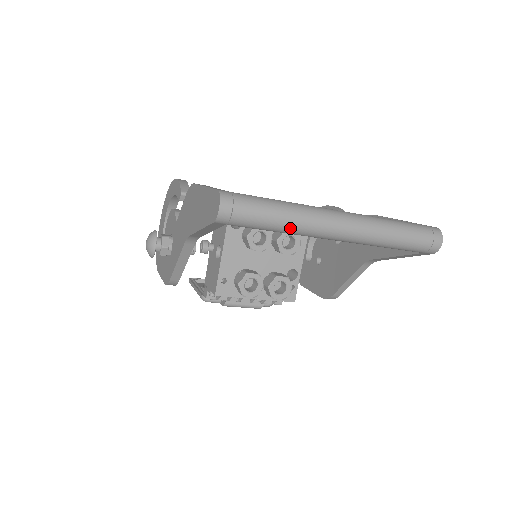
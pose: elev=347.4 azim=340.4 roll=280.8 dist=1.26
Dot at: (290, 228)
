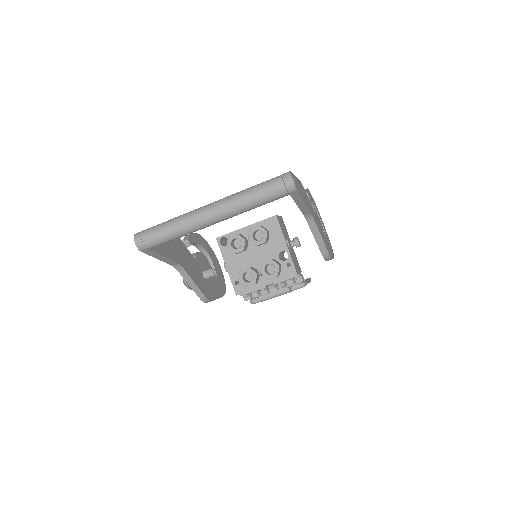
Dot at: (180, 231)
